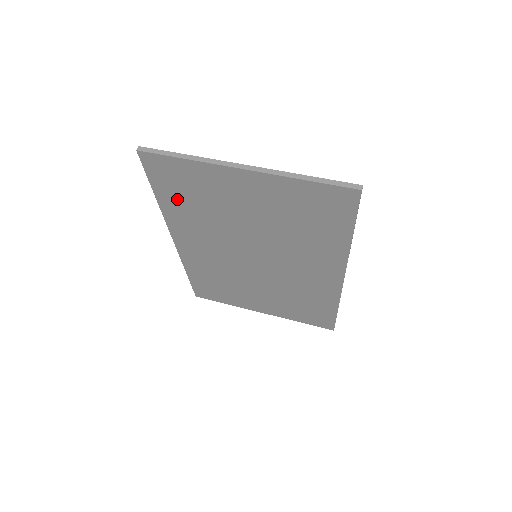
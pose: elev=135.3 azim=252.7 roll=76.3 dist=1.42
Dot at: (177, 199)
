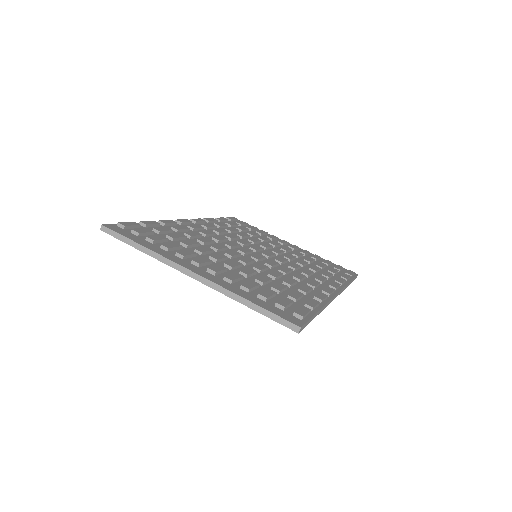
Dot at: occluded
